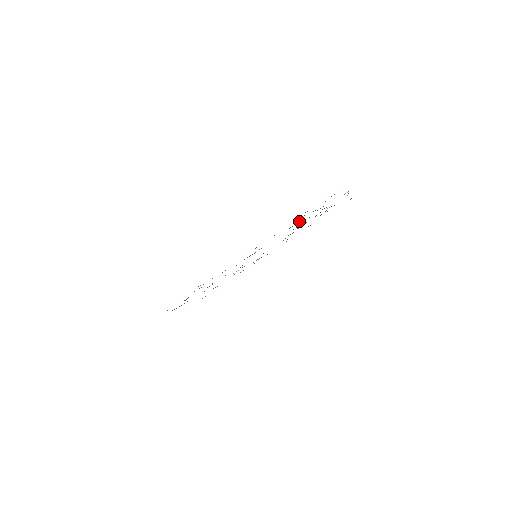
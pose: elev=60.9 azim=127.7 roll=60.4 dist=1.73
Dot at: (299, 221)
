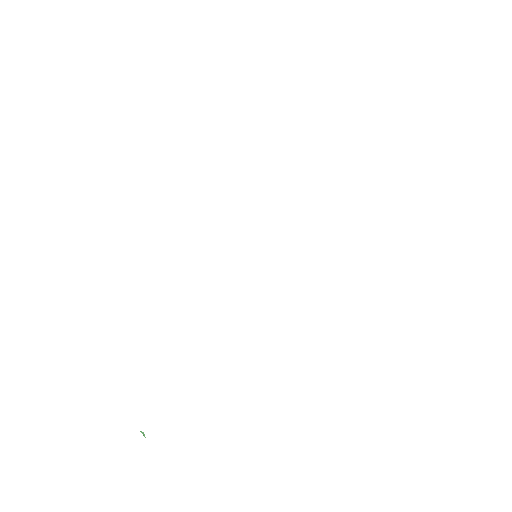
Dot at: occluded
